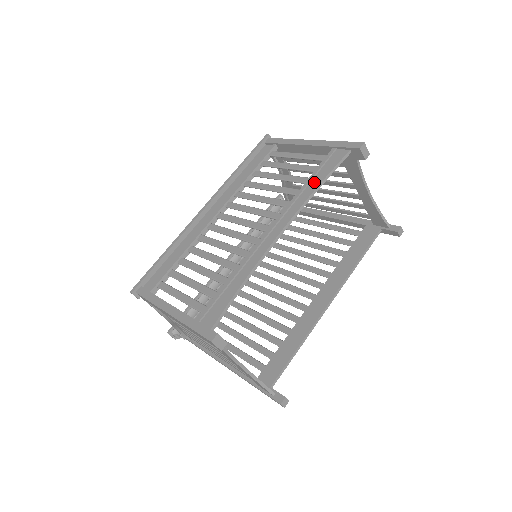
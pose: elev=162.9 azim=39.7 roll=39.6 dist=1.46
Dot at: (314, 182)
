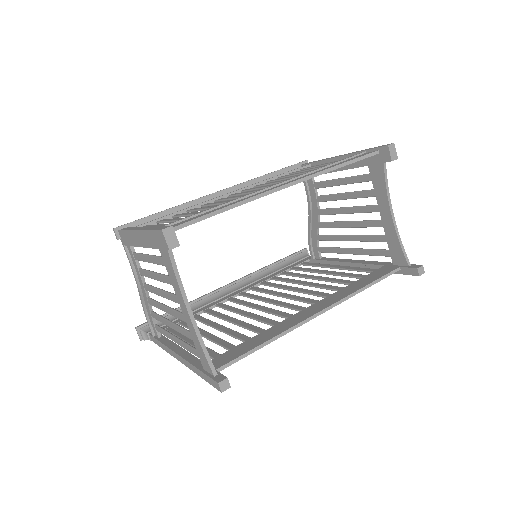
Dot at: (333, 165)
